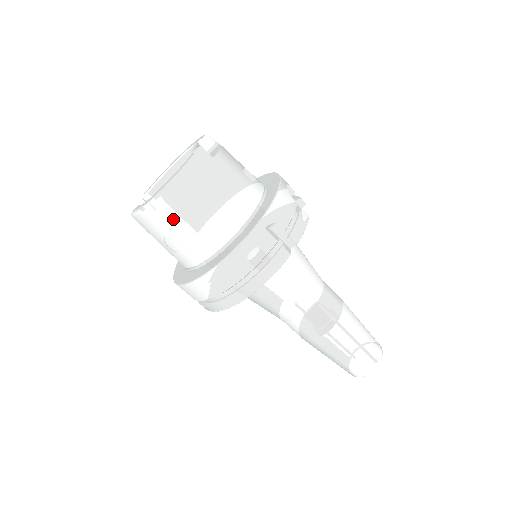
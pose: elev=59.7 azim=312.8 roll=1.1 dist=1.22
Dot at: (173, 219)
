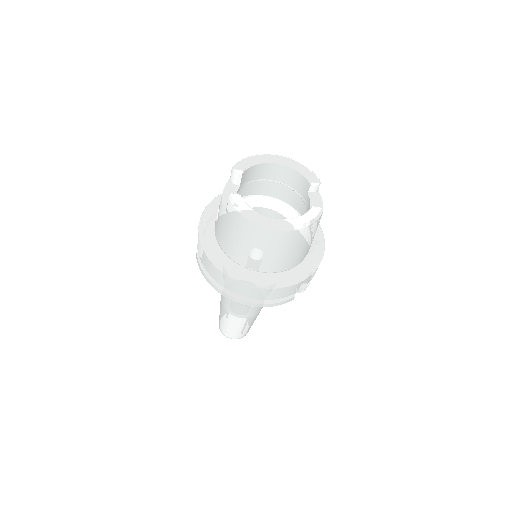
Dot at: (264, 243)
